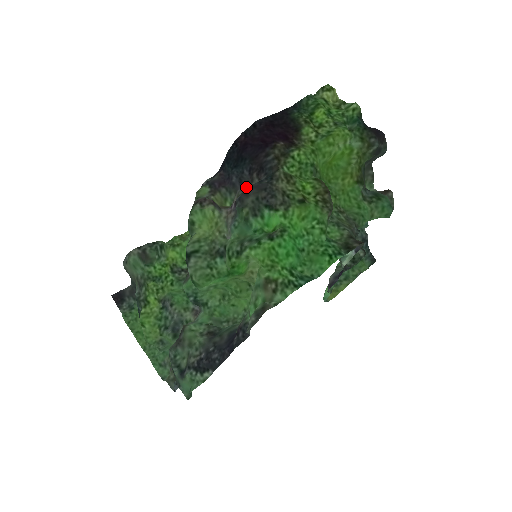
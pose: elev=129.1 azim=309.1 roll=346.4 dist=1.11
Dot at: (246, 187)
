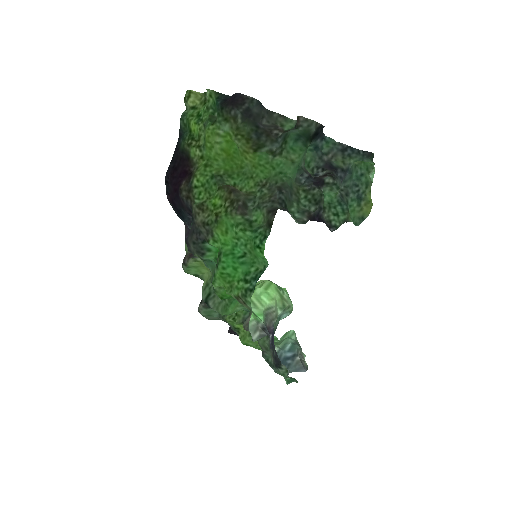
Dot at: occluded
